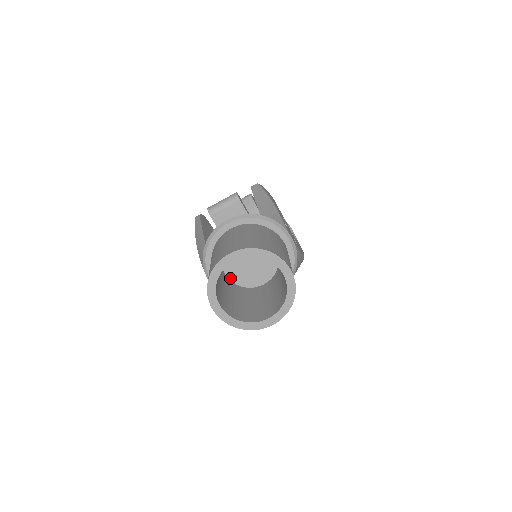
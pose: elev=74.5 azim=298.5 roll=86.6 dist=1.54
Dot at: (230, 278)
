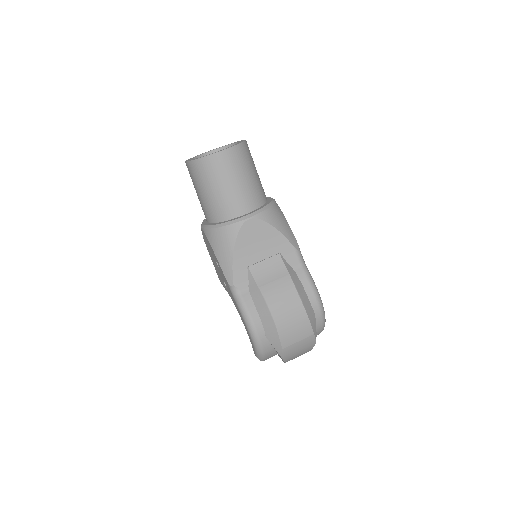
Dot at: occluded
